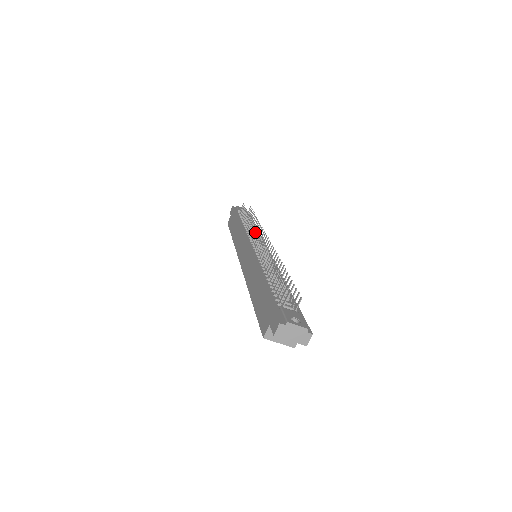
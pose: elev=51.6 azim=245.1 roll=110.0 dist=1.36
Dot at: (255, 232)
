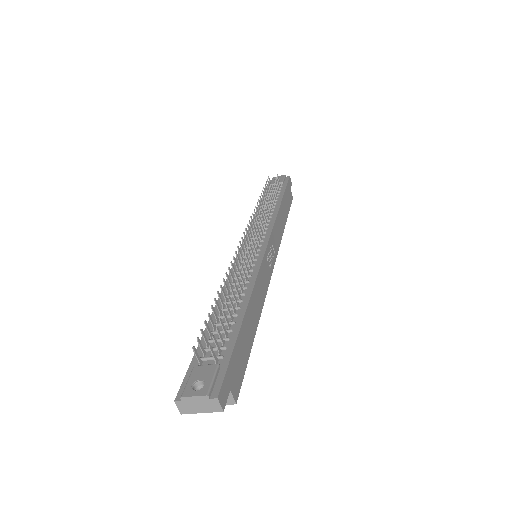
Dot at: (248, 228)
